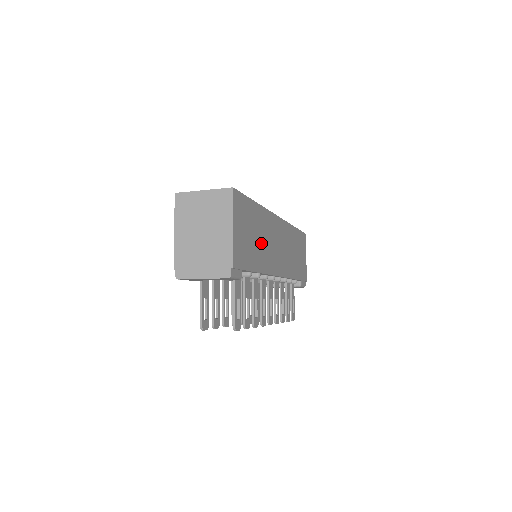
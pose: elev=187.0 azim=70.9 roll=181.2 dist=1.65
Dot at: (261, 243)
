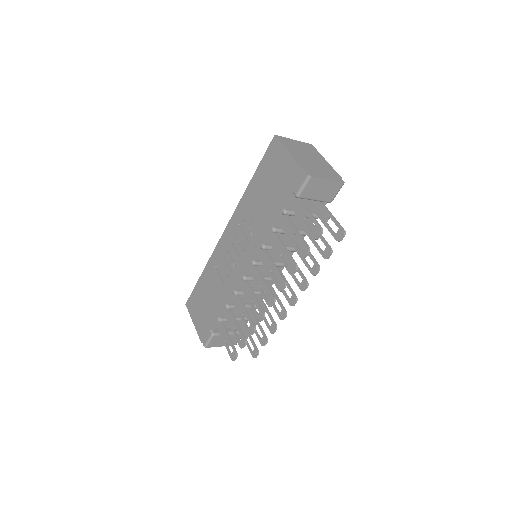
Dot at: occluded
